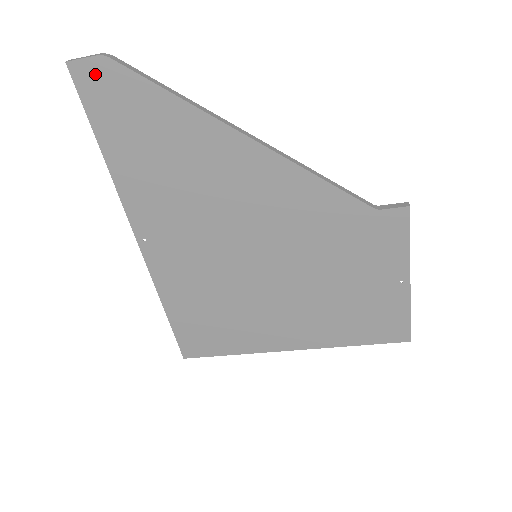
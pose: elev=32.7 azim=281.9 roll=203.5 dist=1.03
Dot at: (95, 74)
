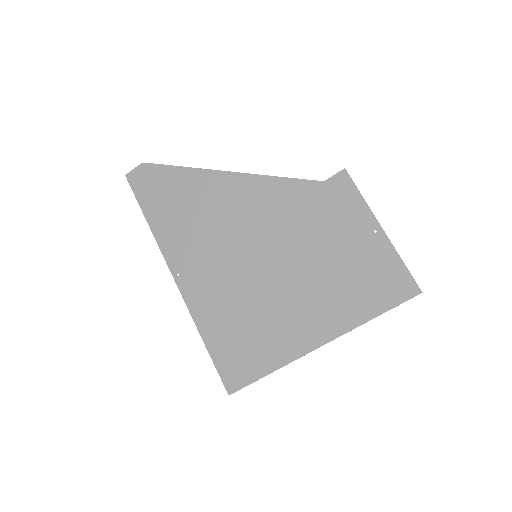
Dot at: (139, 175)
